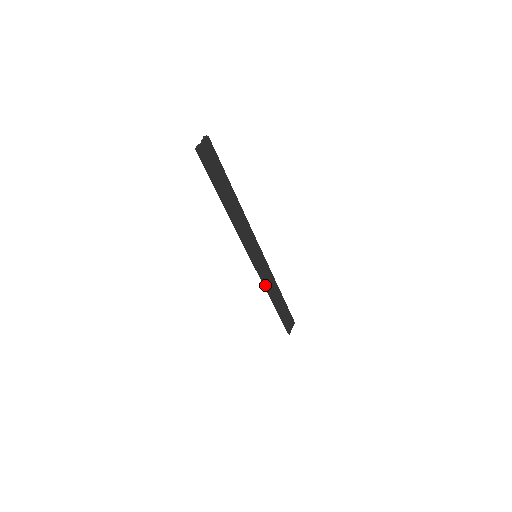
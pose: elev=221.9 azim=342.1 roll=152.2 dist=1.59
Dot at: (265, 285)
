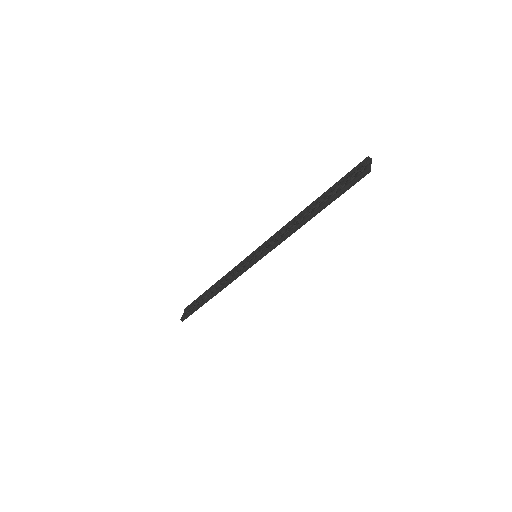
Dot at: (232, 281)
